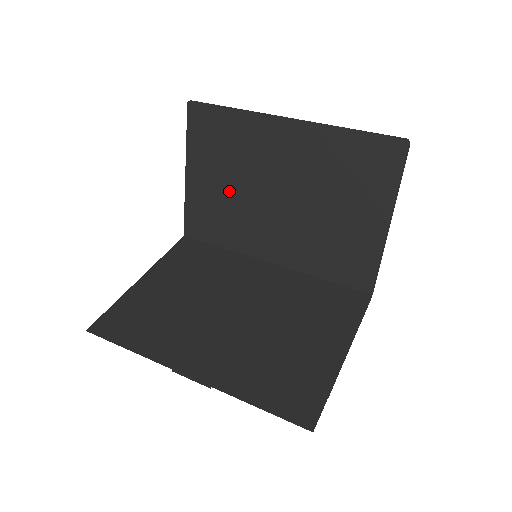
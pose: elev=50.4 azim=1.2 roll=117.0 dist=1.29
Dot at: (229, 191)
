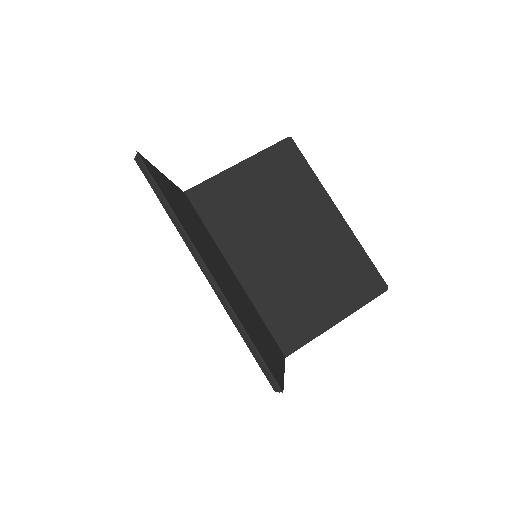
Dot at: (258, 204)
